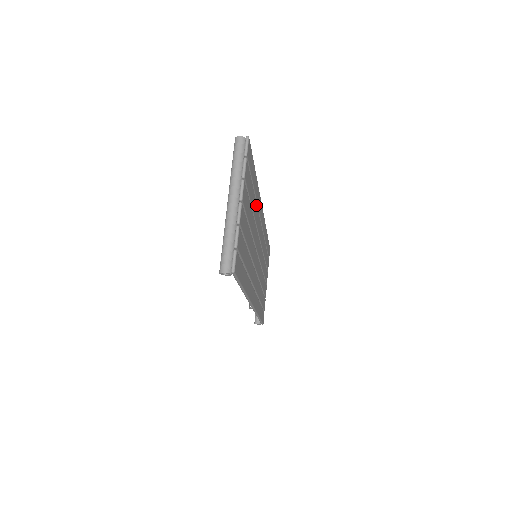
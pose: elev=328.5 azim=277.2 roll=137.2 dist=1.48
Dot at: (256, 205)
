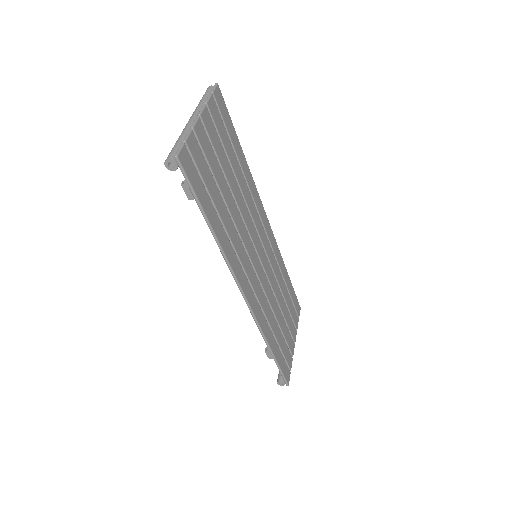
Dot at: (246, 185)
